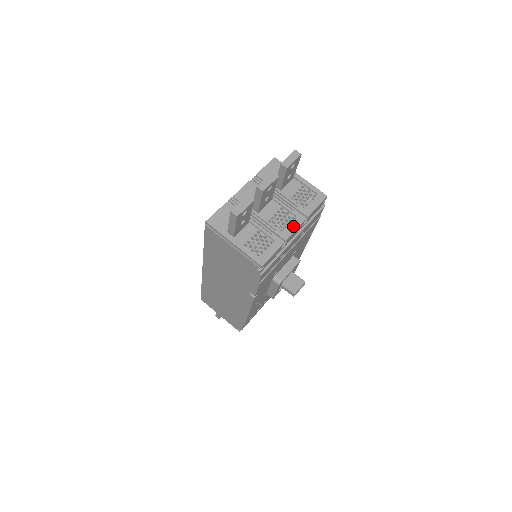
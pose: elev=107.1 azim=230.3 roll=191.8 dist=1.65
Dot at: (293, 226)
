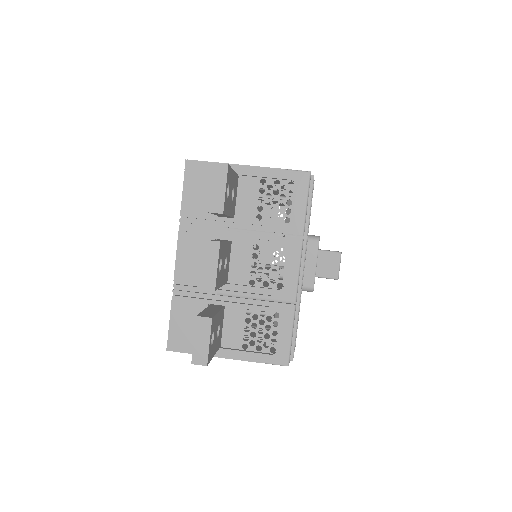
Dot at: (291, 268)
